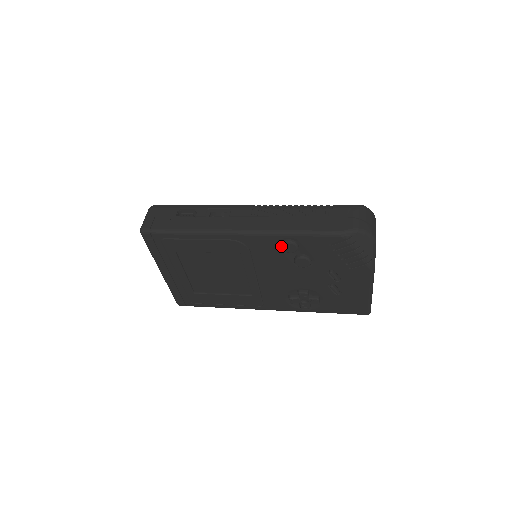
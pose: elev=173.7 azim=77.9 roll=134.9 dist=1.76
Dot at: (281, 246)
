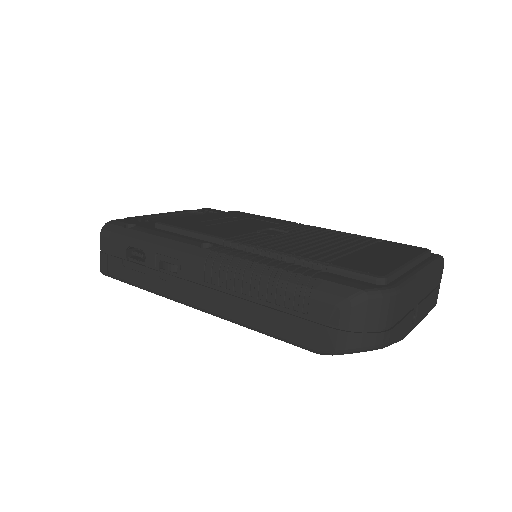
Dot at: occluded
